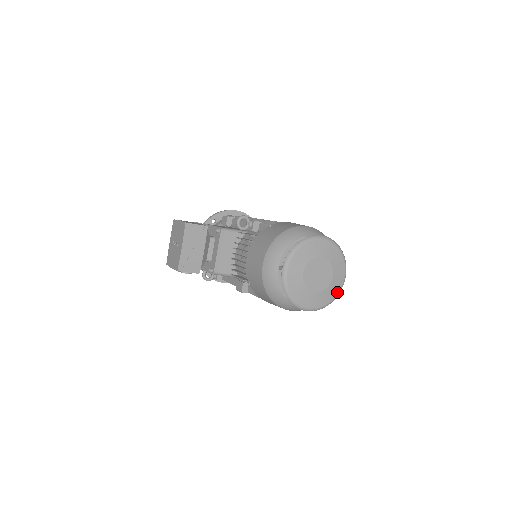
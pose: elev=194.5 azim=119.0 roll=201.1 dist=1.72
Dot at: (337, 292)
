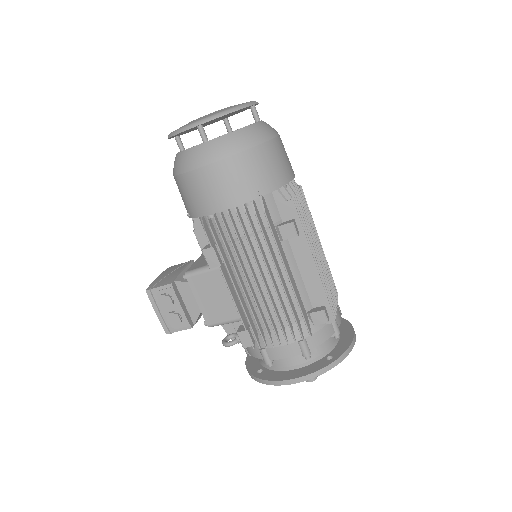
Dot at: (240, 105)
